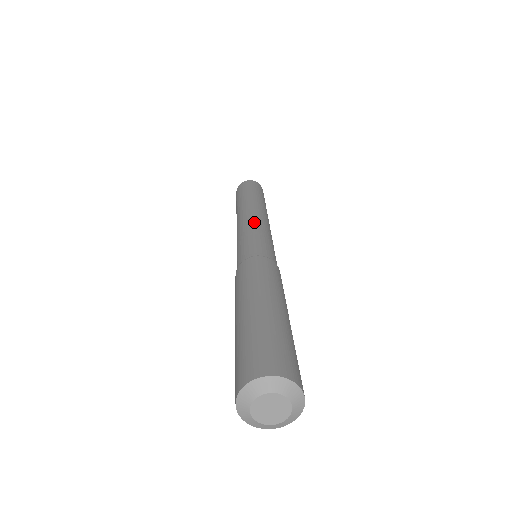
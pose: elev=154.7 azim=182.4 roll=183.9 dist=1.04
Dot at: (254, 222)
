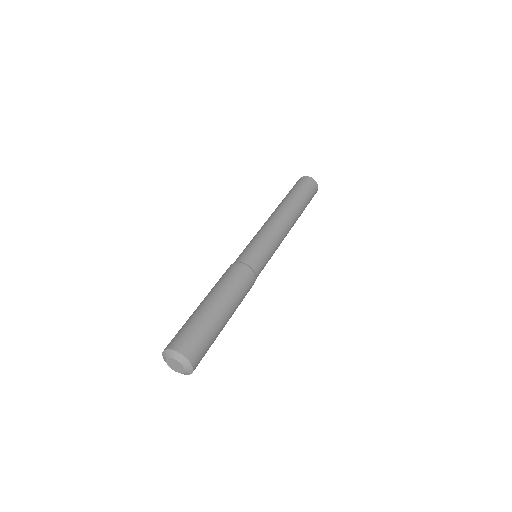
Dot at: (277, 234)
